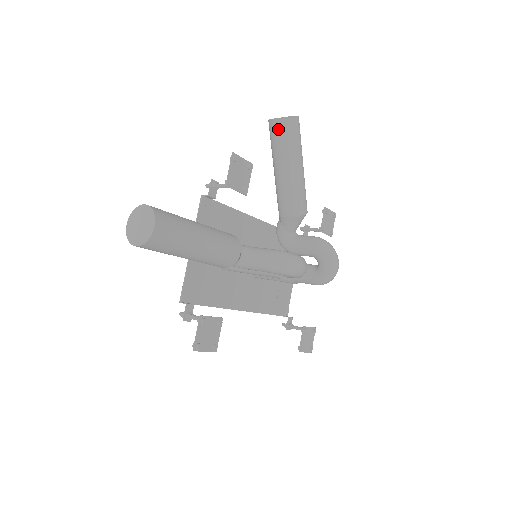
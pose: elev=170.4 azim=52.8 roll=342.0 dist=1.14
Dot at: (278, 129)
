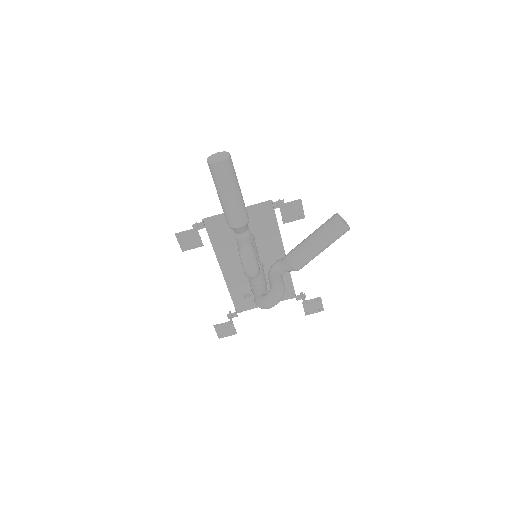
Dot at: (333, 220)
